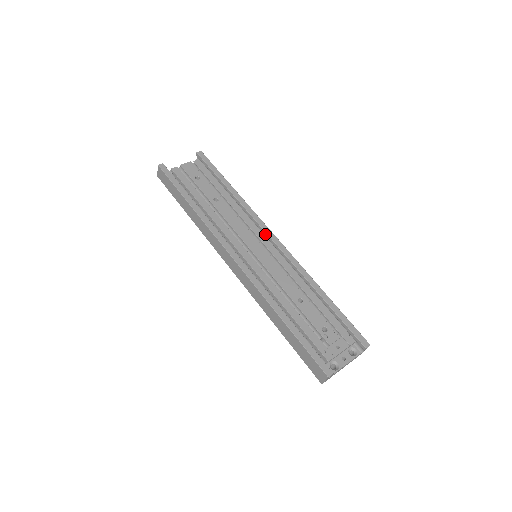
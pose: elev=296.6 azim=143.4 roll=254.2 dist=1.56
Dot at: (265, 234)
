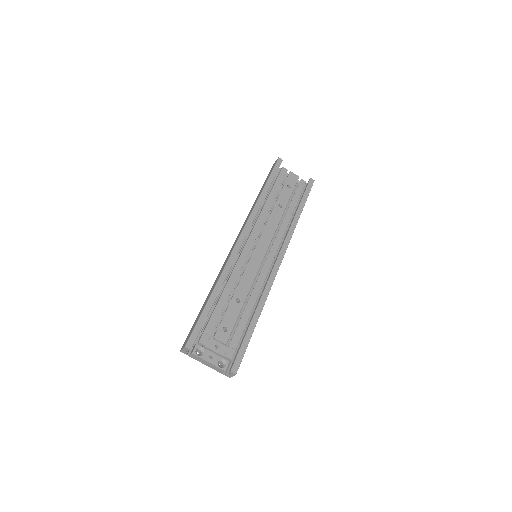
Dot at: (278, 253)
